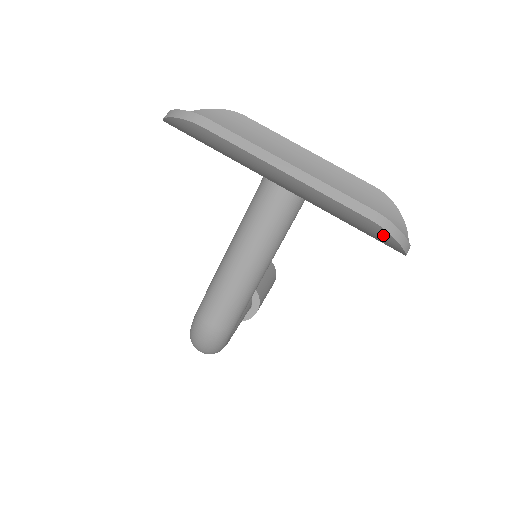
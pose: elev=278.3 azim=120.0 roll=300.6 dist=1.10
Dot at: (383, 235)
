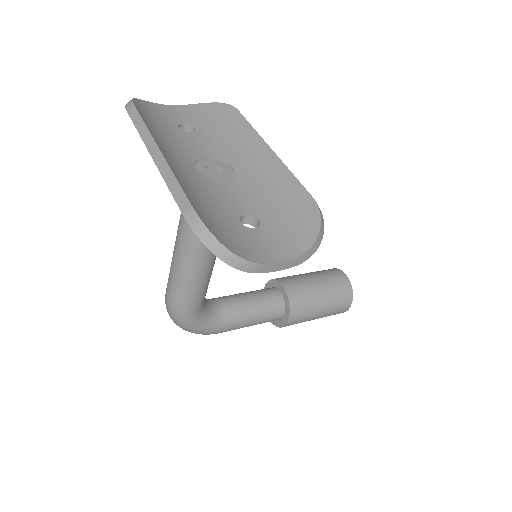
Dot at: (202, 236)
